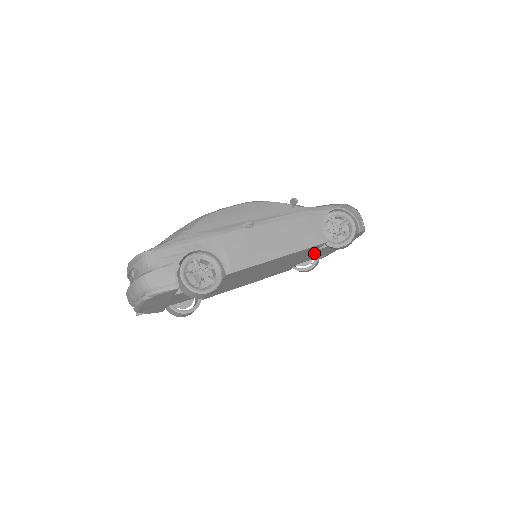
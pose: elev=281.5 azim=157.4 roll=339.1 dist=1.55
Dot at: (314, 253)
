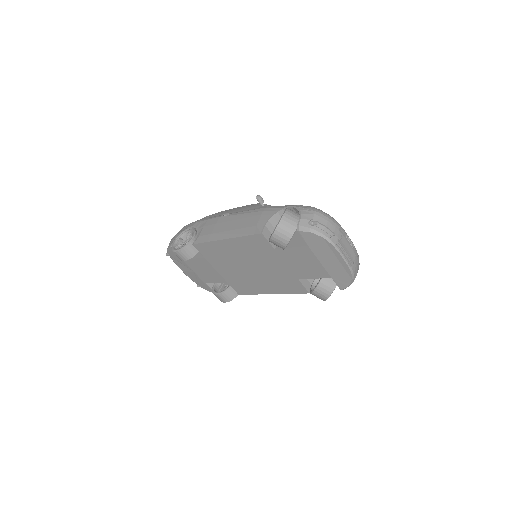
Dot at: (287, 259)
